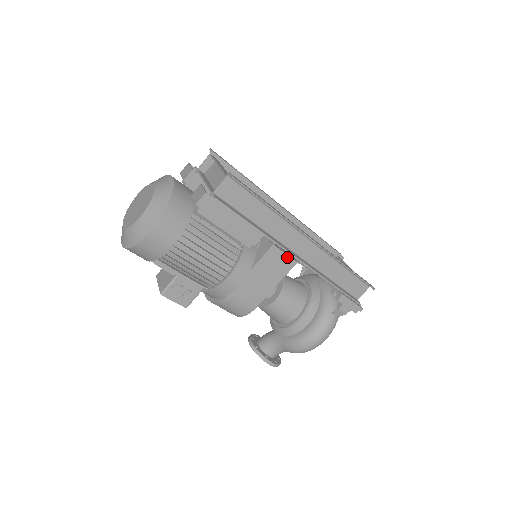
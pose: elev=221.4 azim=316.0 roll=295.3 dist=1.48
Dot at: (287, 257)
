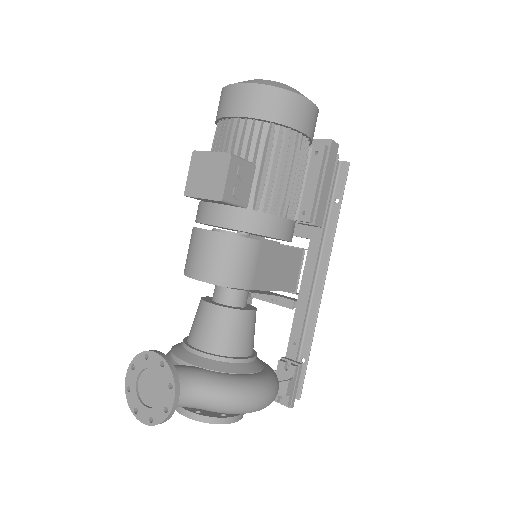
Dot at: (297, 276)
